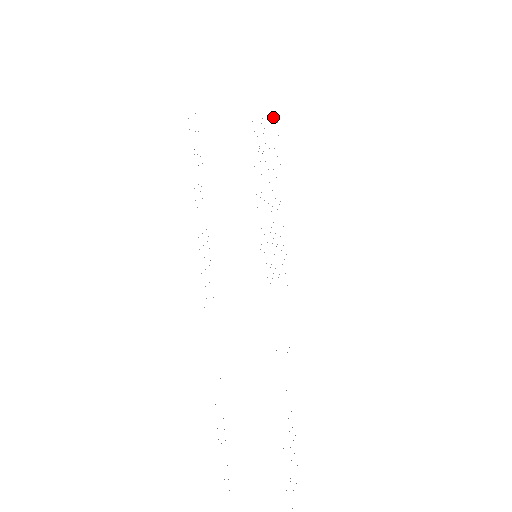
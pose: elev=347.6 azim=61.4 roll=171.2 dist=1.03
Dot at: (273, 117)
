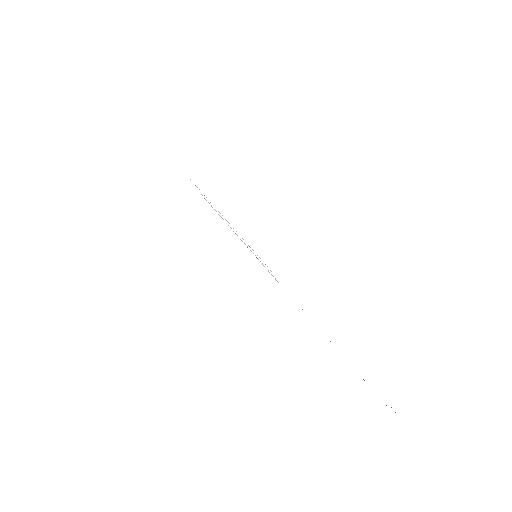
Dot at: occluded
